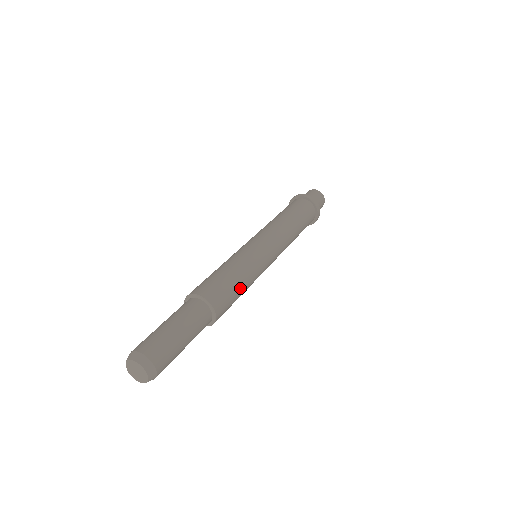
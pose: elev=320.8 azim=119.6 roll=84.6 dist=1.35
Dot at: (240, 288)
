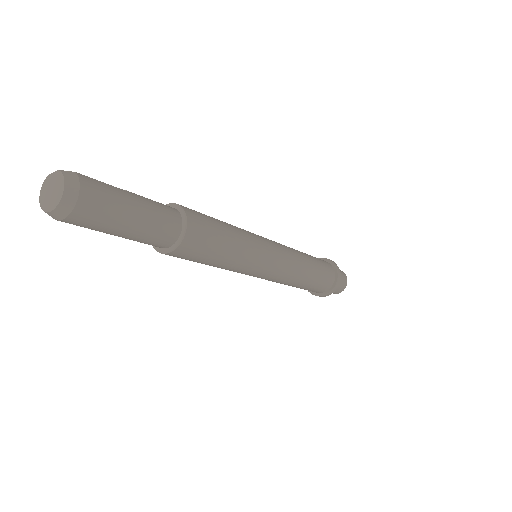
Dot at: (215, 262)
